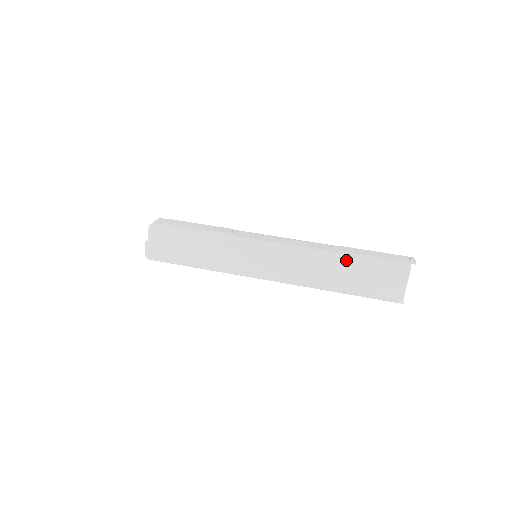
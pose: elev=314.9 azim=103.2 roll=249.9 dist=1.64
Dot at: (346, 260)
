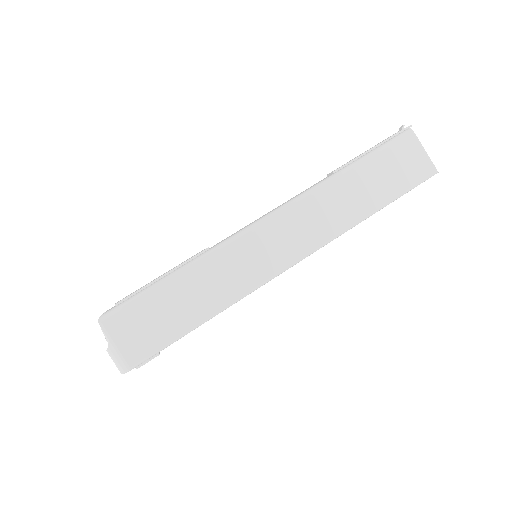
Dot at: (351, 171)
